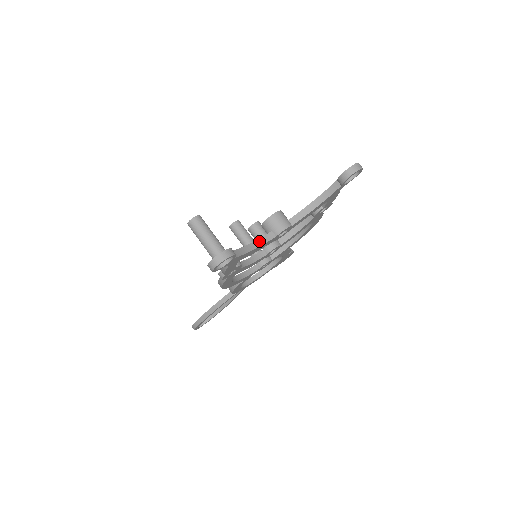
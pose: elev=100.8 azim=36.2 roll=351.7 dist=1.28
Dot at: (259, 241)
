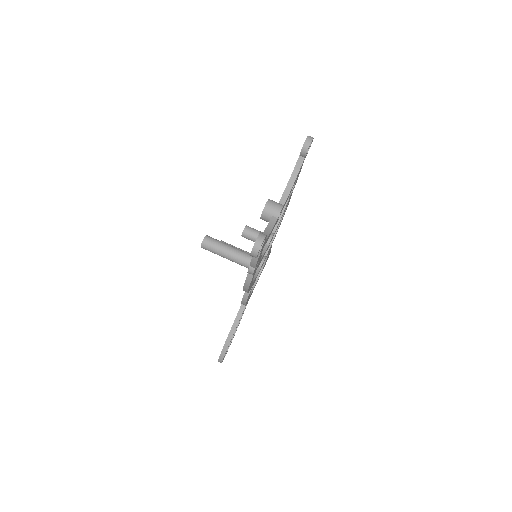
Dot at: (269, 226)
